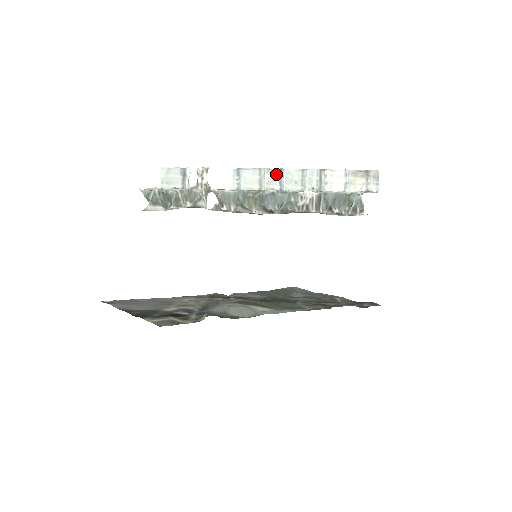
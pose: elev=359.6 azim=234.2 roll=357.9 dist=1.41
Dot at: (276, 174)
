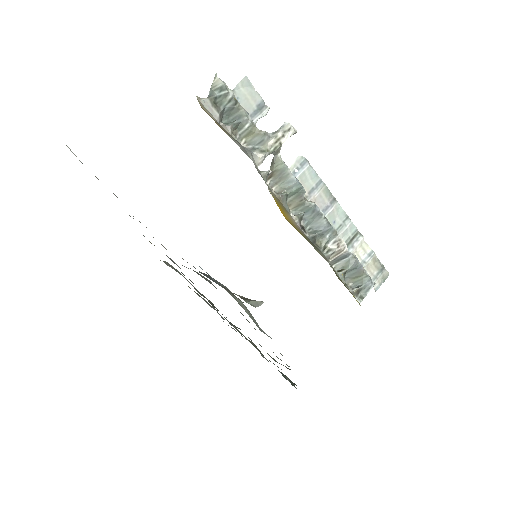
Dot at: (328, 199)
